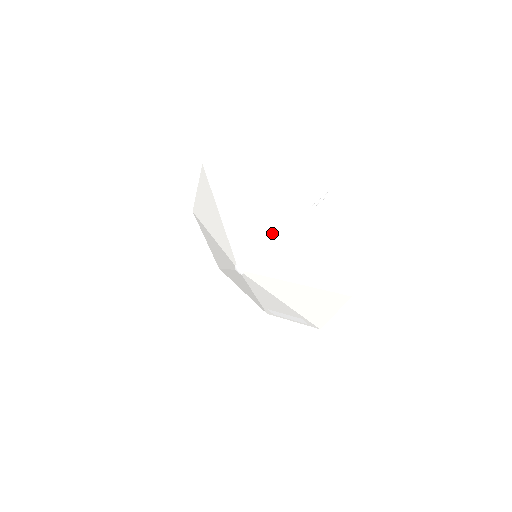
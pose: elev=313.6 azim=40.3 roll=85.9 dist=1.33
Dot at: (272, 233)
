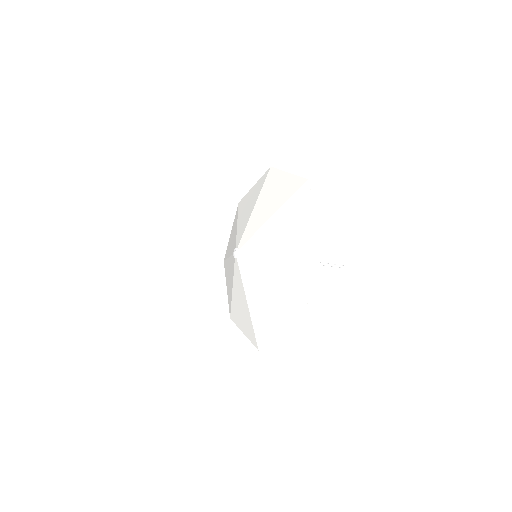
Dot at: (268, 210)
